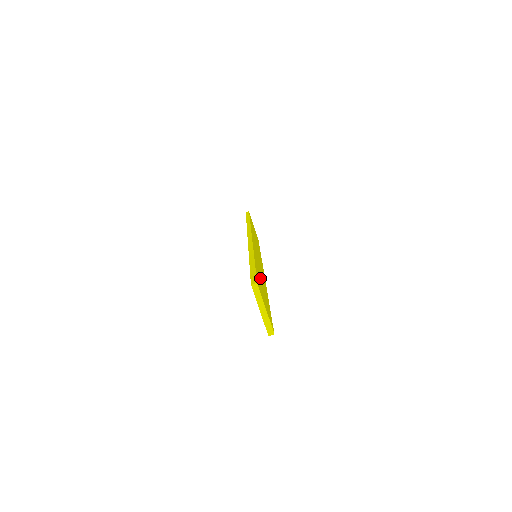
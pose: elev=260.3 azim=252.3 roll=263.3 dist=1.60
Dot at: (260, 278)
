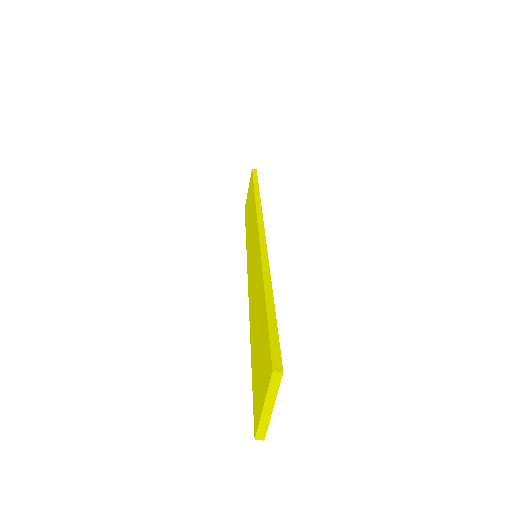
Dot at: occluded
